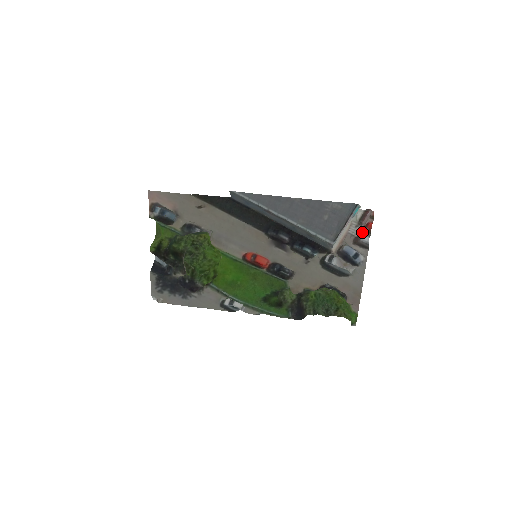
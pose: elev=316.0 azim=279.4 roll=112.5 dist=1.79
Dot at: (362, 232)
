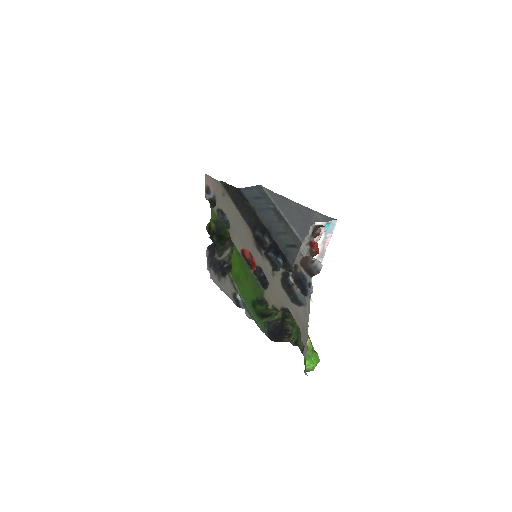
Dot at: (307, 252)
